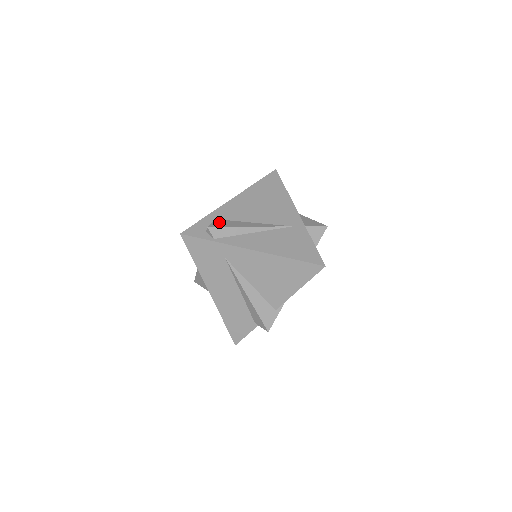
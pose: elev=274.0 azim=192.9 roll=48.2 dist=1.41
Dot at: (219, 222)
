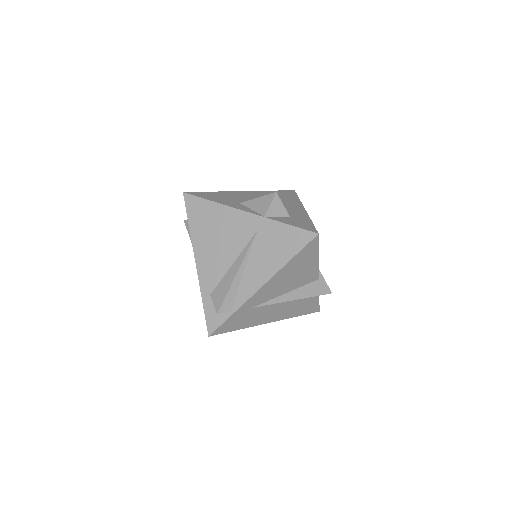
Dot at: (216, 296)
